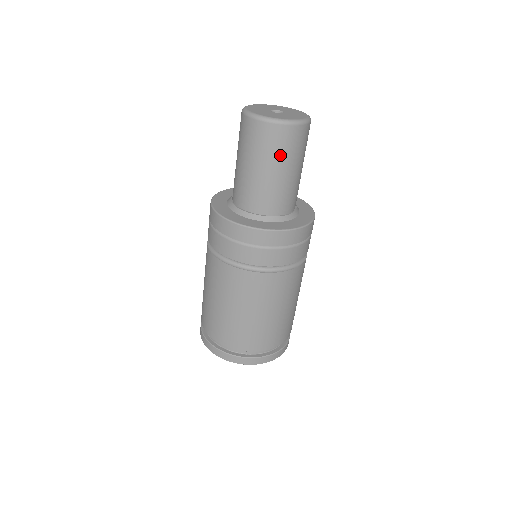
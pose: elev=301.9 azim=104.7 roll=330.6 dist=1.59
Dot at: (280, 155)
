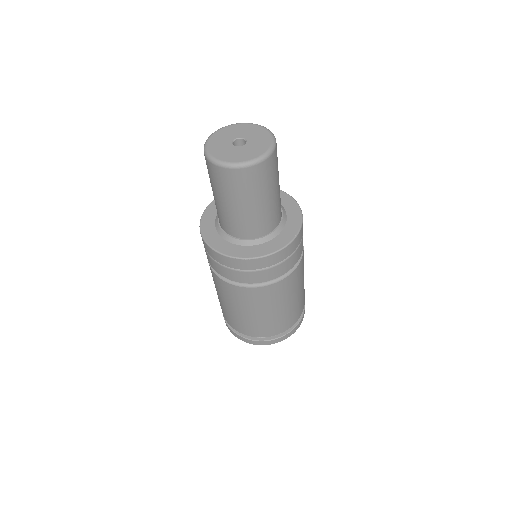
Dot at: (244, 193)
